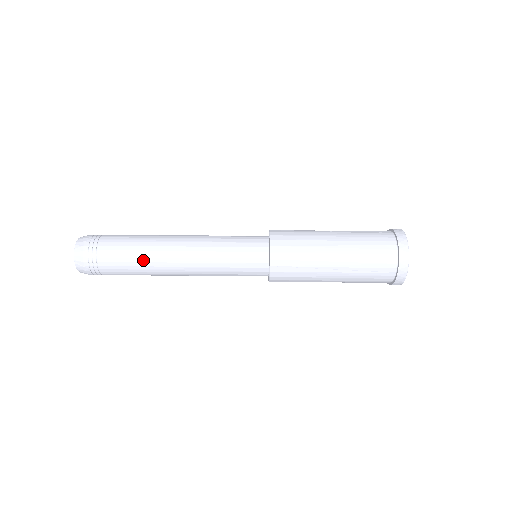
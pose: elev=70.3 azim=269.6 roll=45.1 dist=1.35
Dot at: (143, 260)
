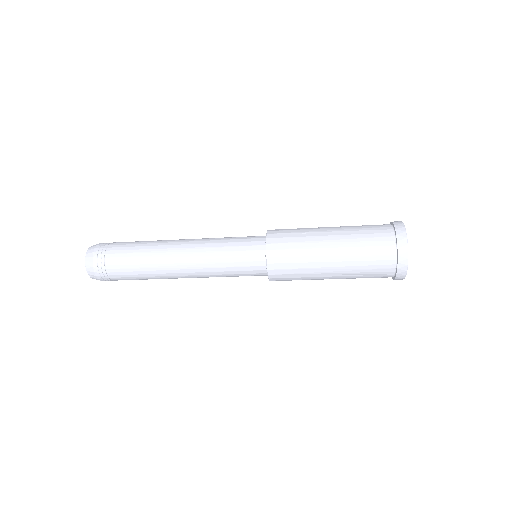
Dot at: (149, 272)
